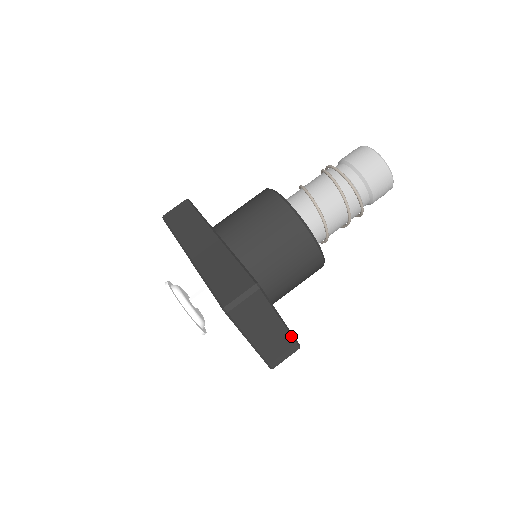
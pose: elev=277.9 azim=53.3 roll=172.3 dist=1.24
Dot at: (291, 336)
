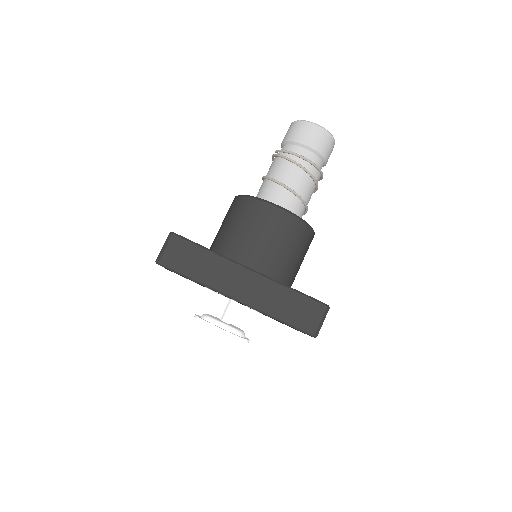
Dot at: occluded
